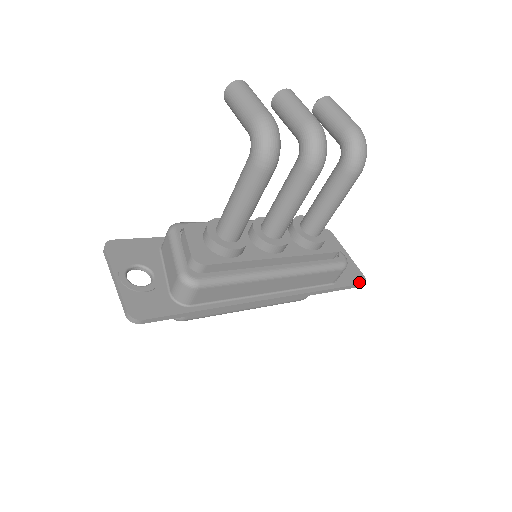
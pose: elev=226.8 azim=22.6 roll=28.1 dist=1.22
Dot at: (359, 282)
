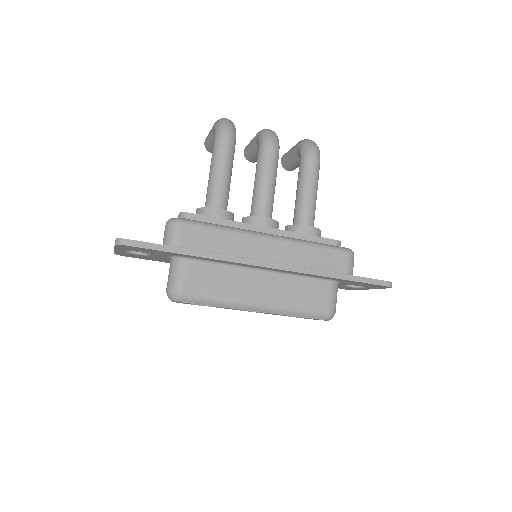
Dot at: (382, 280)
